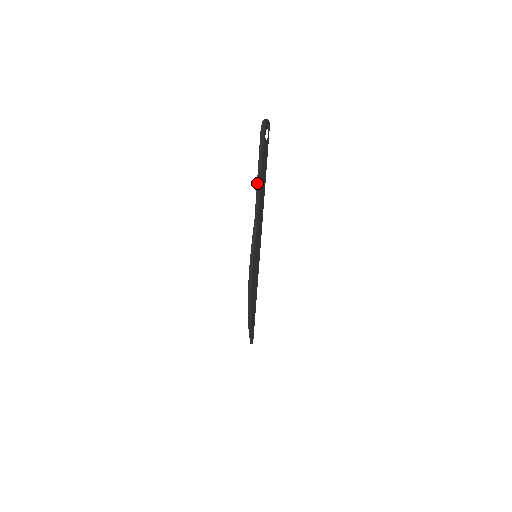
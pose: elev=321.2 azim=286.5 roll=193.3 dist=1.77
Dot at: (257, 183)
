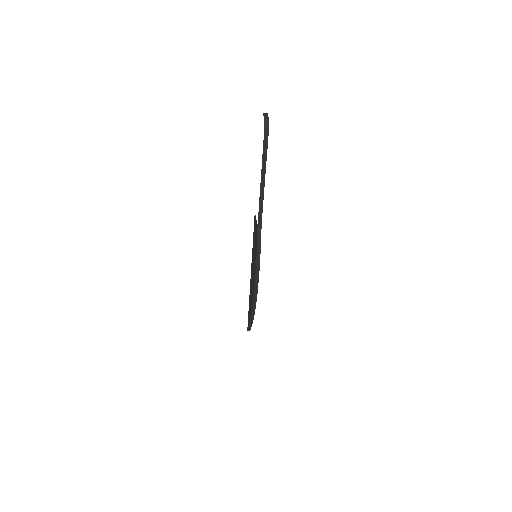
Dot at: (260, 187)
